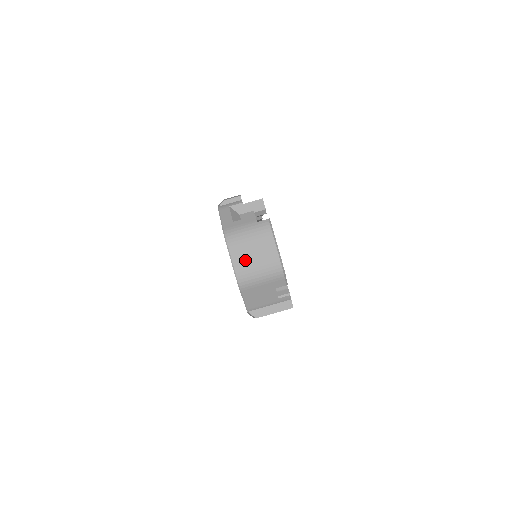
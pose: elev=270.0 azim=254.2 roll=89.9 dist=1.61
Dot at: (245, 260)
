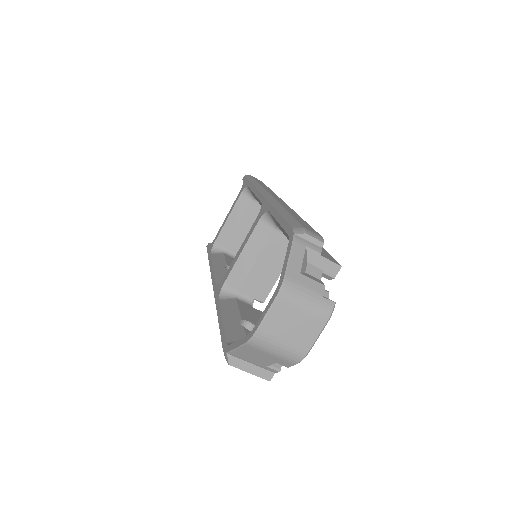
Dot at: (279, 325)
